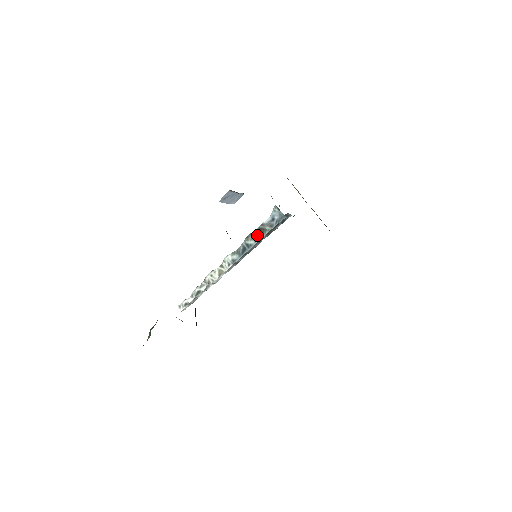
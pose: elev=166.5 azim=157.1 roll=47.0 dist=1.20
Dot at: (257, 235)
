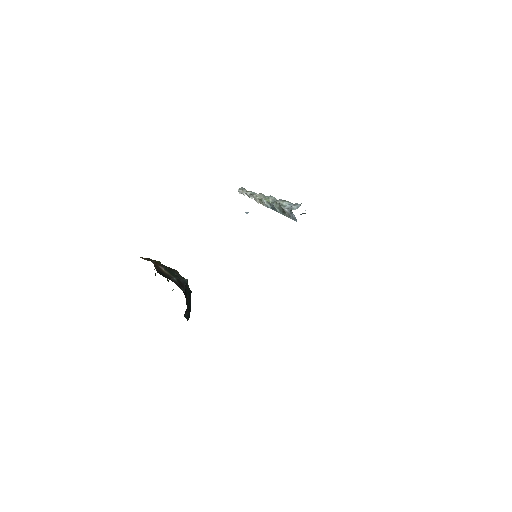
Dot at: (281, 210)
